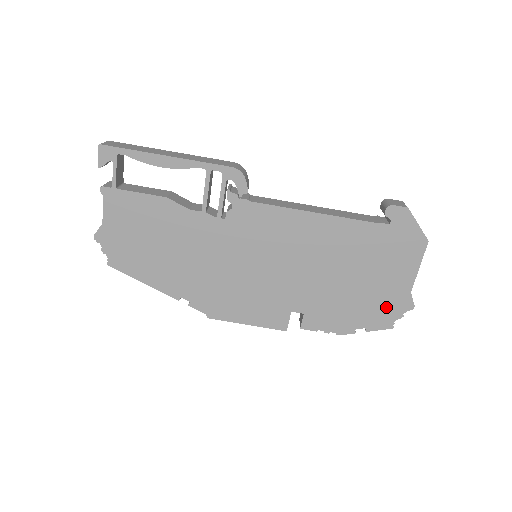
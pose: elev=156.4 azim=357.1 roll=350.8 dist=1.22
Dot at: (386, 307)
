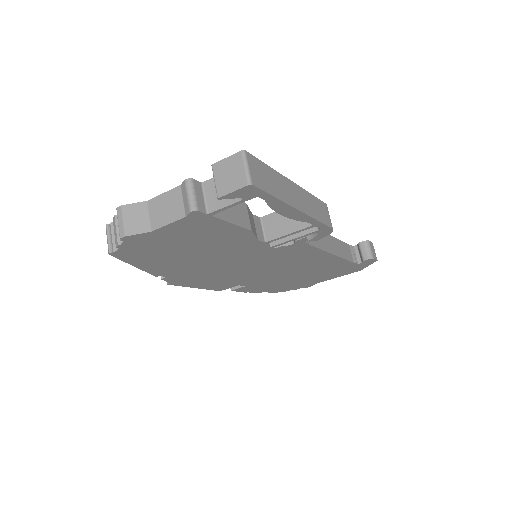
Dot at: (296, 286)
